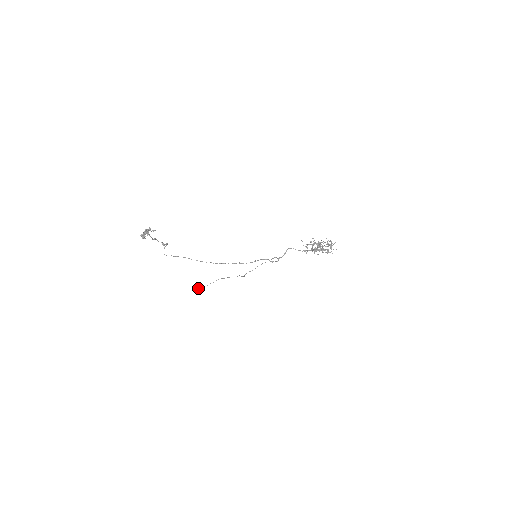
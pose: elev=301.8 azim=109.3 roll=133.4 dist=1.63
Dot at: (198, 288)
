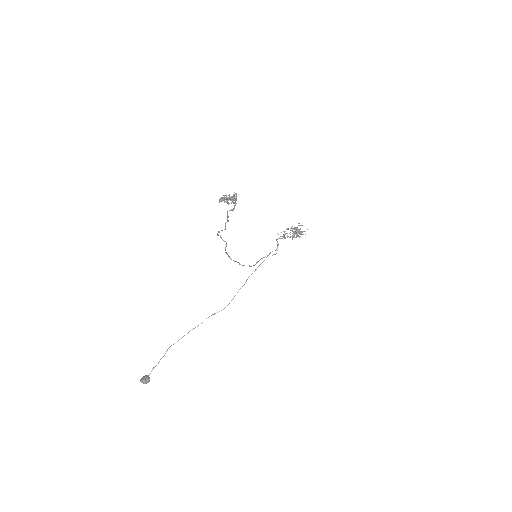
Dot at: (145, 375)
